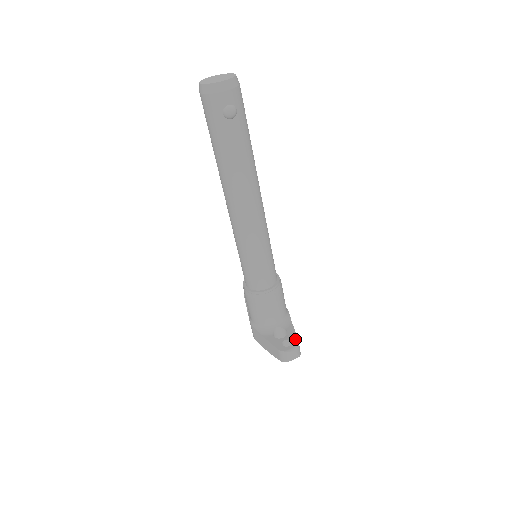
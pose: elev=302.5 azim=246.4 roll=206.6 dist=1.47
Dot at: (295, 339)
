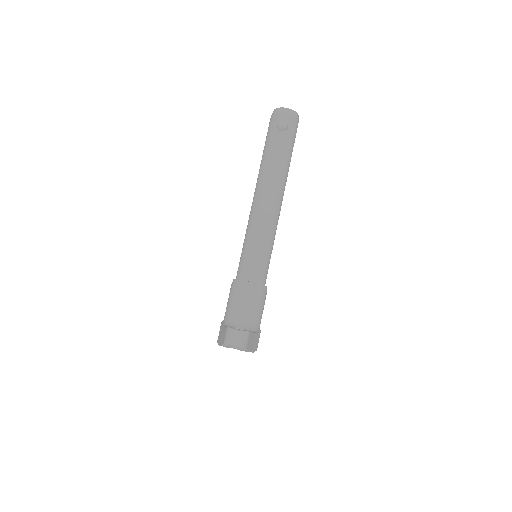
Dot at: occluded
